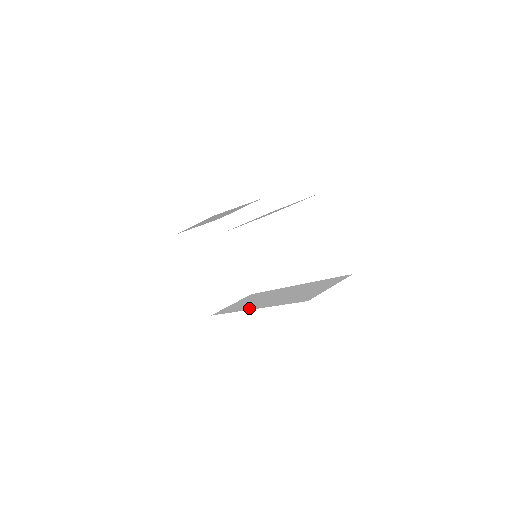
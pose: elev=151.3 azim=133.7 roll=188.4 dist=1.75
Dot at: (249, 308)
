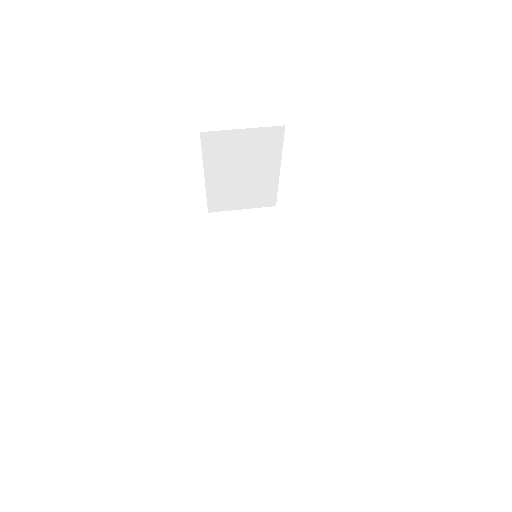
Dot at: (221, 280)
